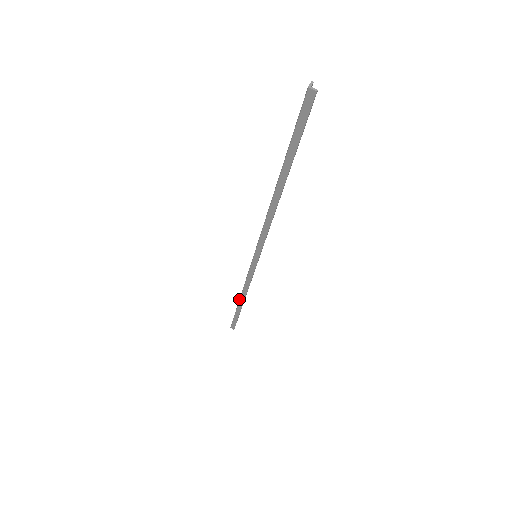
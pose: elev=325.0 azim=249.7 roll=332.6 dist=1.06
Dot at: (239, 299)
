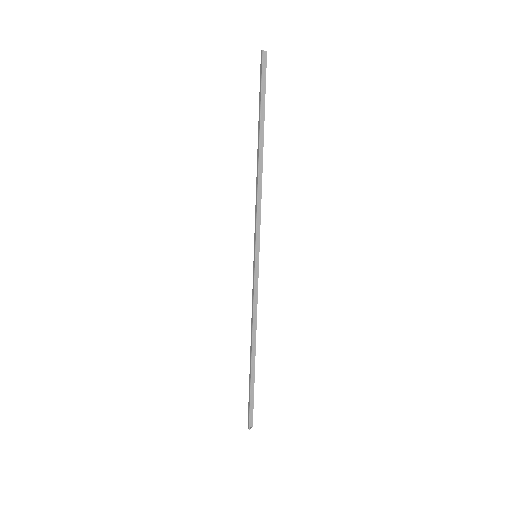
Dot at: (251, 348)
